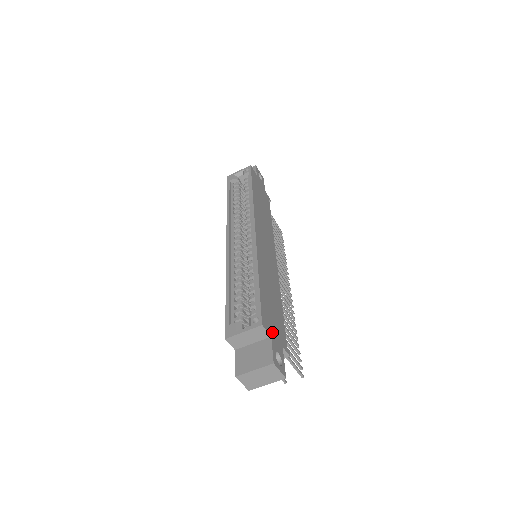
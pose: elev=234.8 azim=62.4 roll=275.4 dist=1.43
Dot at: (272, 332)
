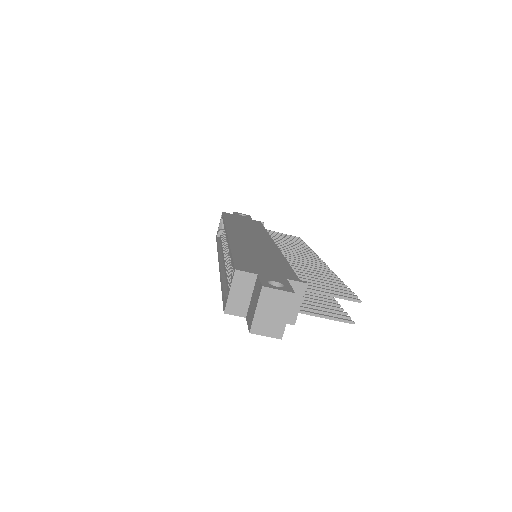
Dot at: (260, 273)
